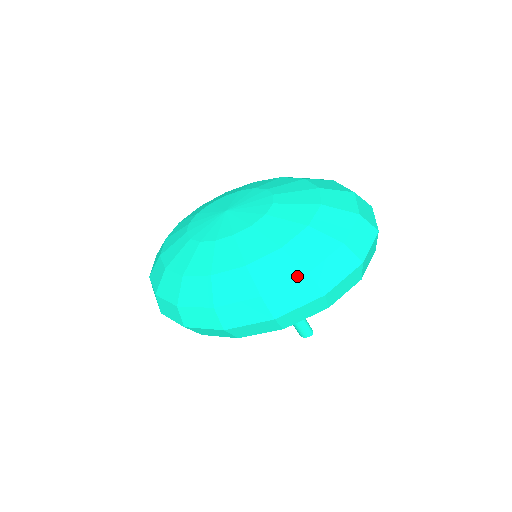
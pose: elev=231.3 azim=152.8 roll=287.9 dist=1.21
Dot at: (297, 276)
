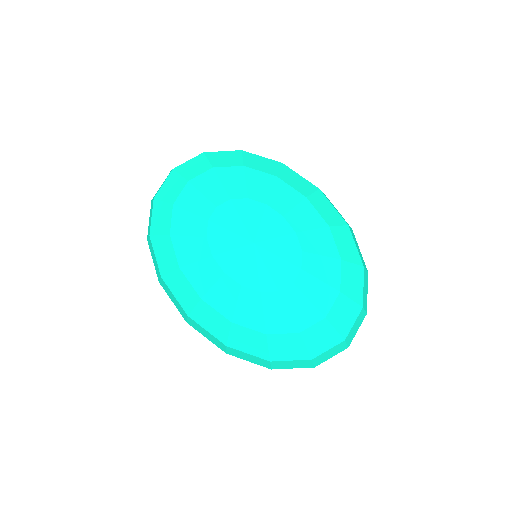
Dot at: (261, 357)
